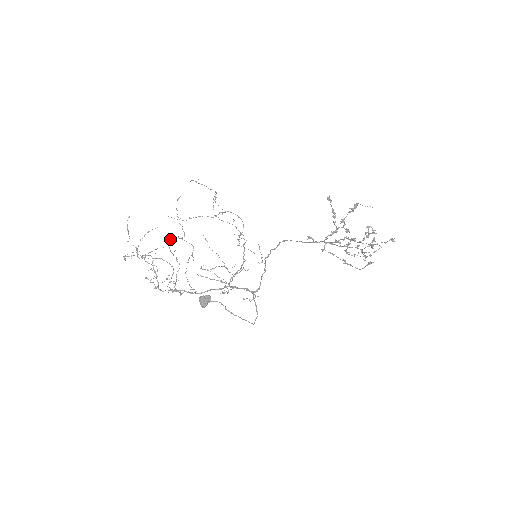
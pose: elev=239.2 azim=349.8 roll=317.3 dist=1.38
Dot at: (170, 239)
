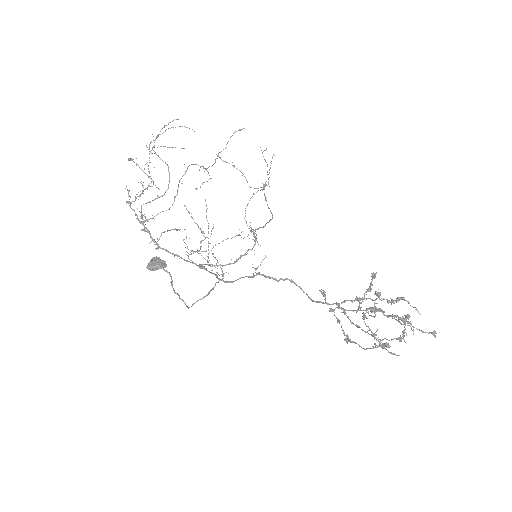
Dot at: occluded
